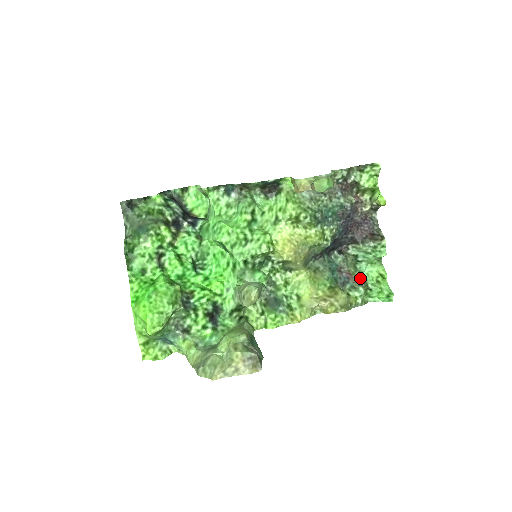
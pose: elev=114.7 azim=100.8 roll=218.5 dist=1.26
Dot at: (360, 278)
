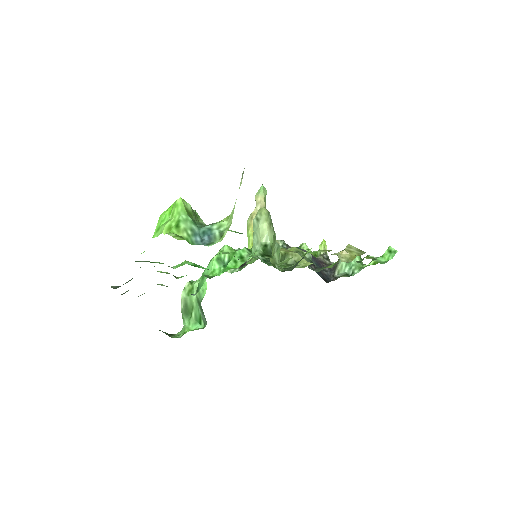
Dot at: occluded
